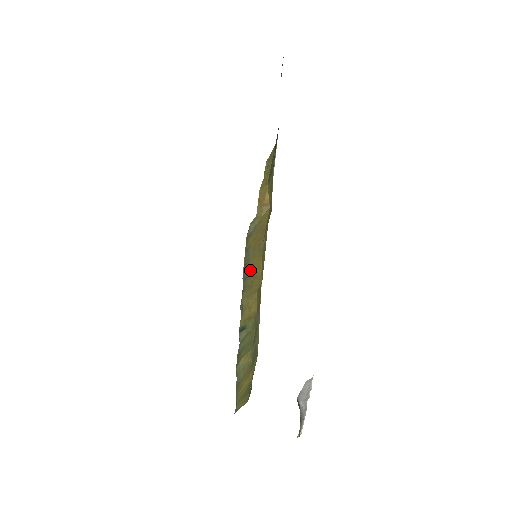
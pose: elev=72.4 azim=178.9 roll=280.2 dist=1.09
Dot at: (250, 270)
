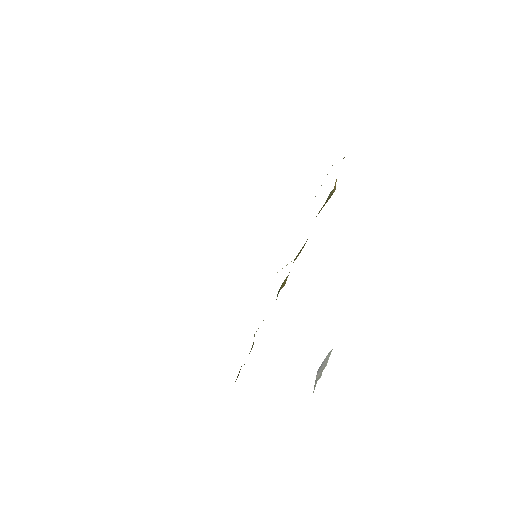
Dot at: occluded
